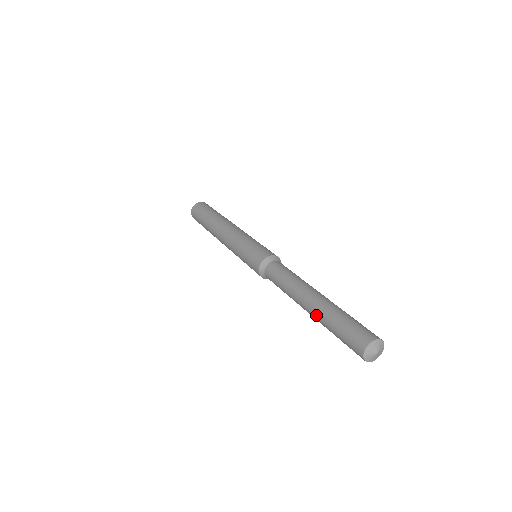
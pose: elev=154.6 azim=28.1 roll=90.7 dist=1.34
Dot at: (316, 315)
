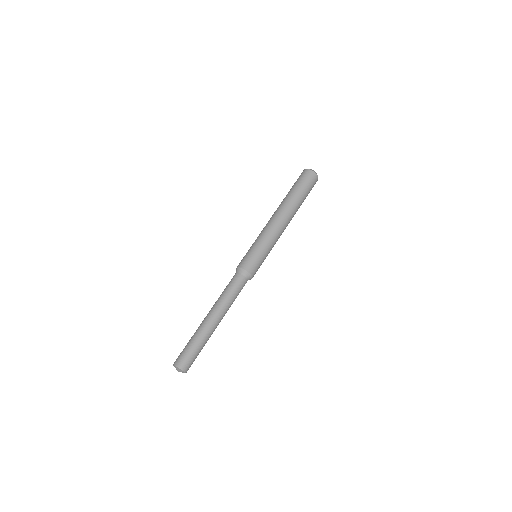
Dot at: (202, 326)
